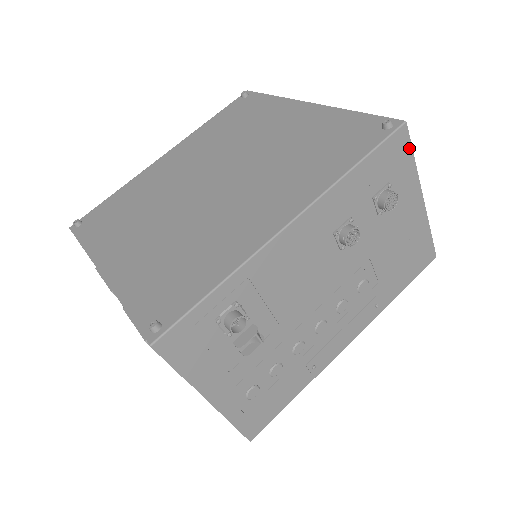
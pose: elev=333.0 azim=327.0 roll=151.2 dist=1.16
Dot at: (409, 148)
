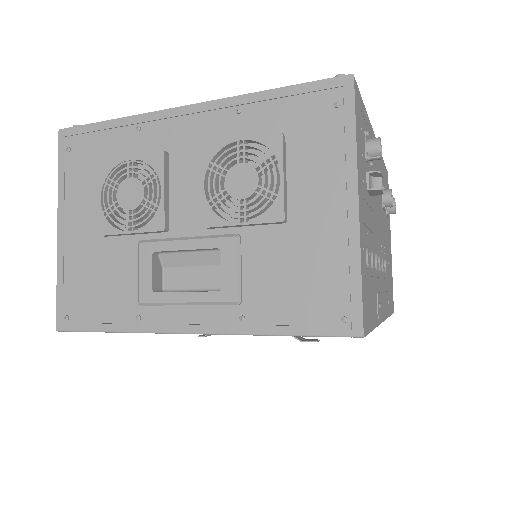
Dot at: occluded
